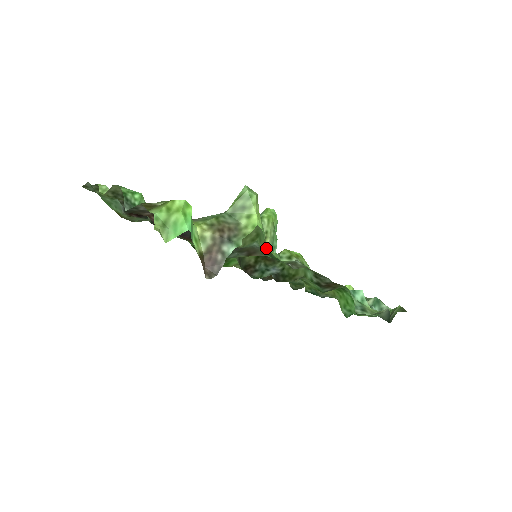
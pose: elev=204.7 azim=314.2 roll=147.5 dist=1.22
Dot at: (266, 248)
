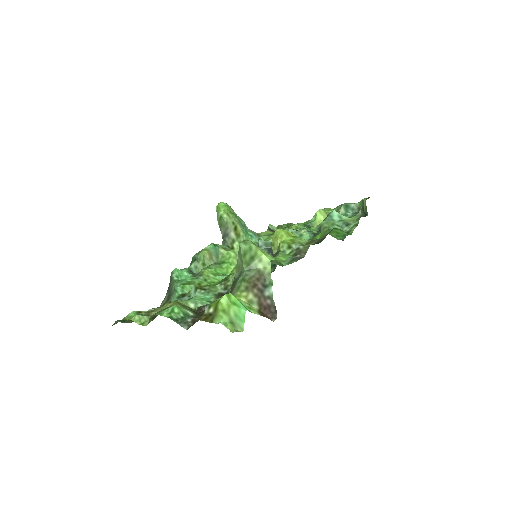
Dot at: occluded
